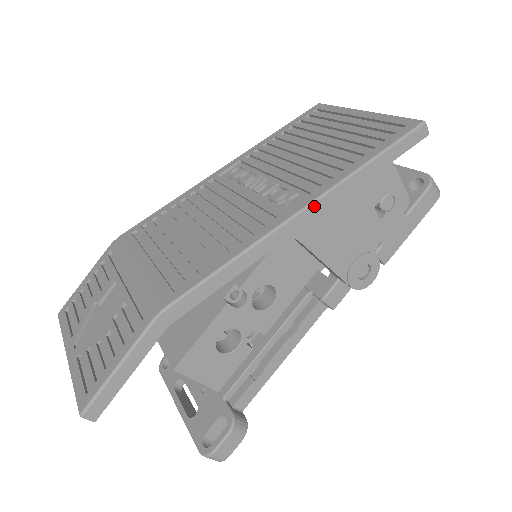
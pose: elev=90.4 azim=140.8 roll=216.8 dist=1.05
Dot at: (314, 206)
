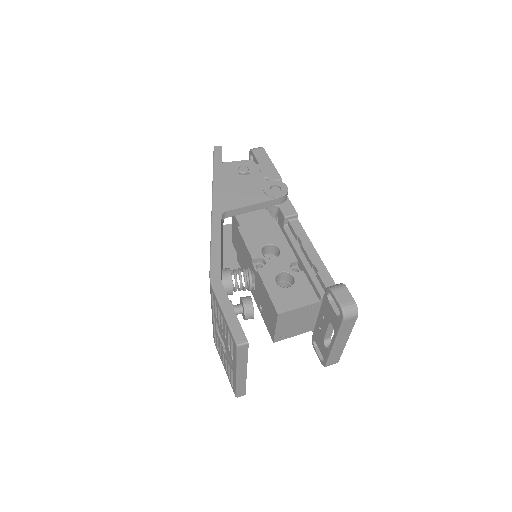
Dot at: (215, 199)
